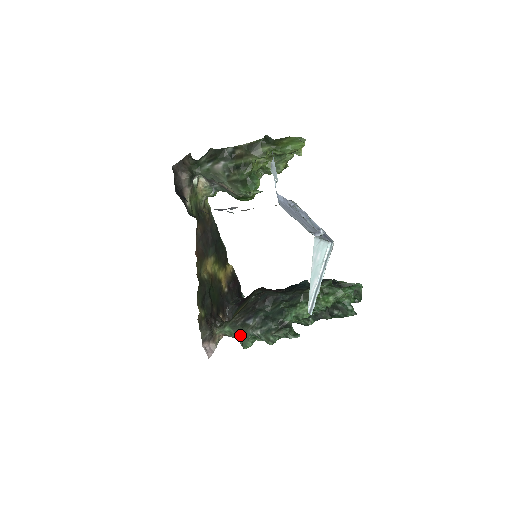
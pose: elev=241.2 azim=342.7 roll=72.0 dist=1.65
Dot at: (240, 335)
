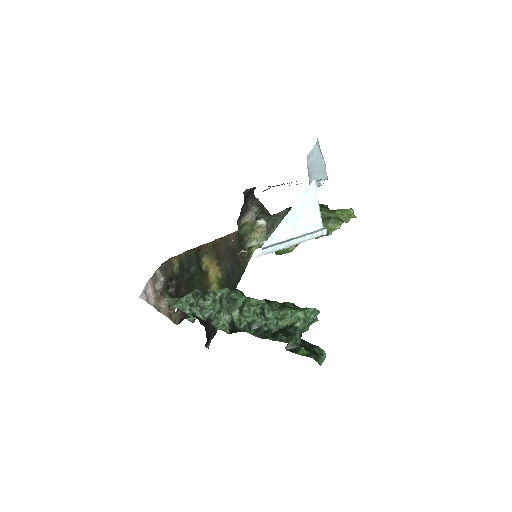
Dot at: occluded
